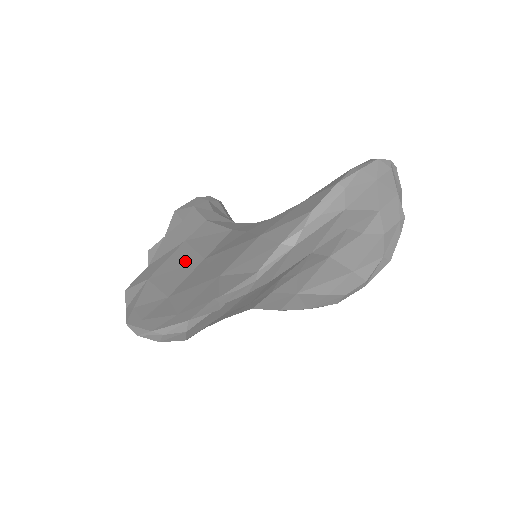
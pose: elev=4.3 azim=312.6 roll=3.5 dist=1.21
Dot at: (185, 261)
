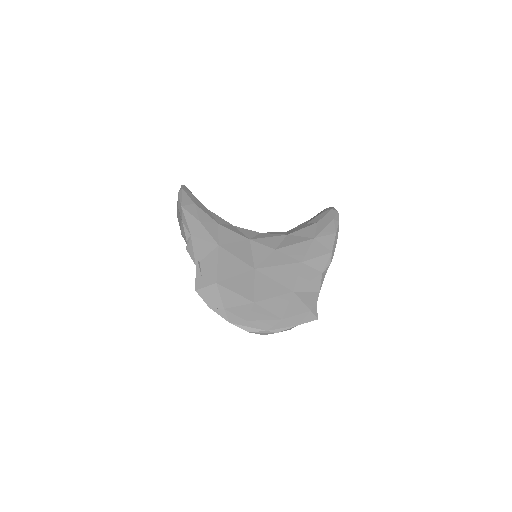
Dot at: (239, 268)
